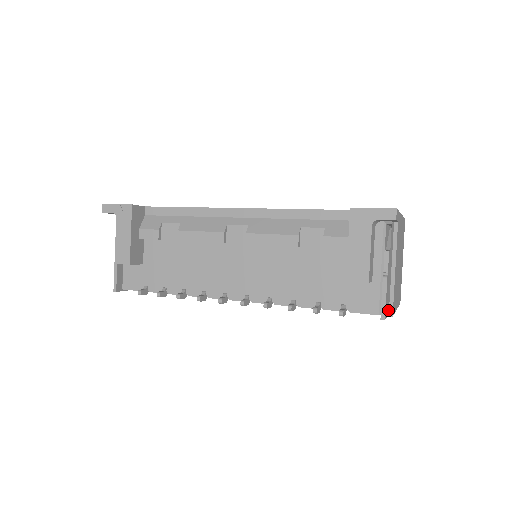
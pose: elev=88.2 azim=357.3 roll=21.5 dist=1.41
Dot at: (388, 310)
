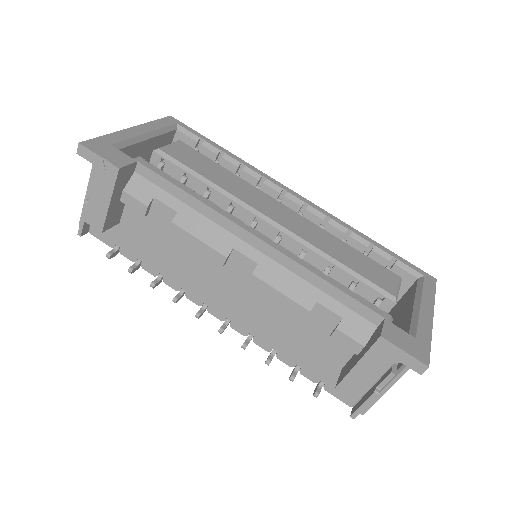
Dot at: occluded
